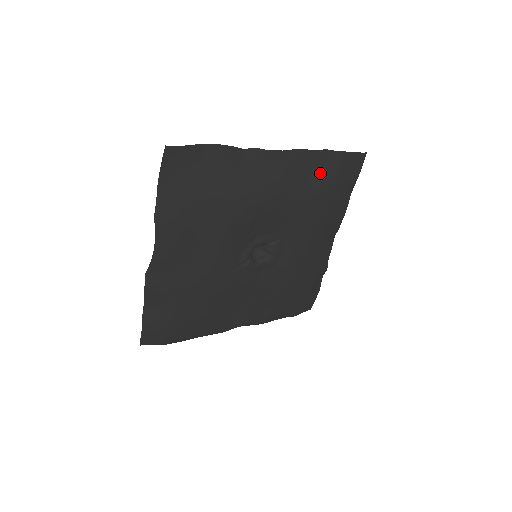
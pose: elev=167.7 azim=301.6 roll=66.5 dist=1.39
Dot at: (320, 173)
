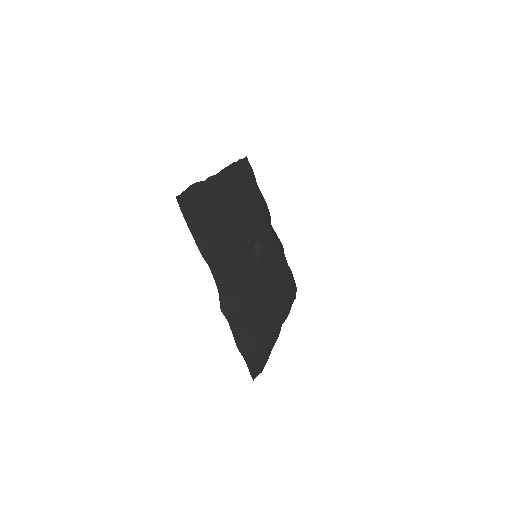
Dot at: (241, 179)
